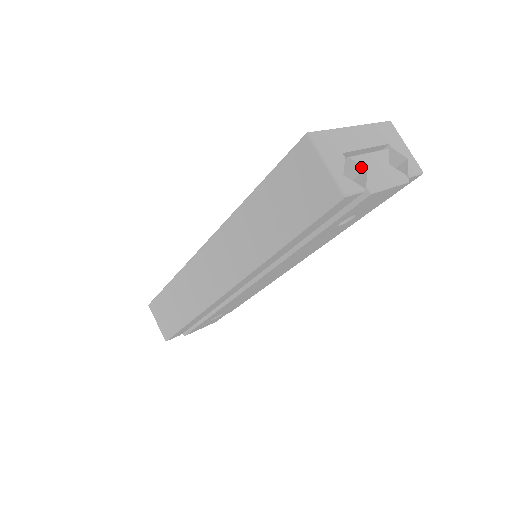
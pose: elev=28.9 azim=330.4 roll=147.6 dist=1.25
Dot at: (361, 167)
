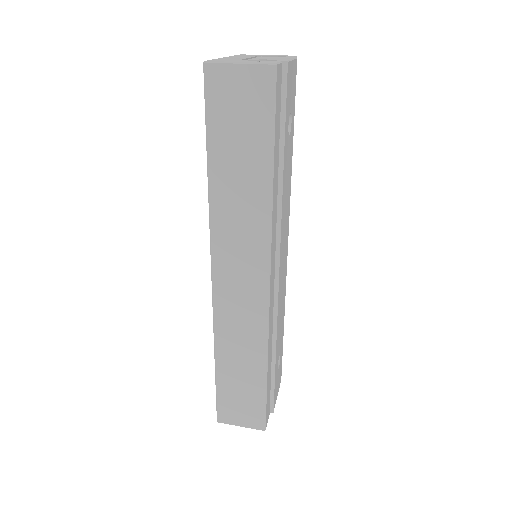
Dot at: occluded
